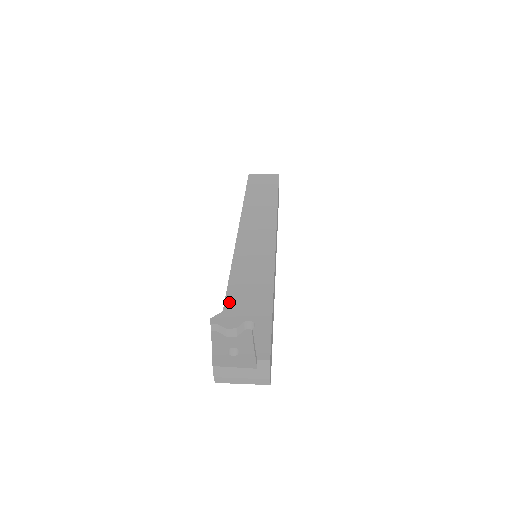
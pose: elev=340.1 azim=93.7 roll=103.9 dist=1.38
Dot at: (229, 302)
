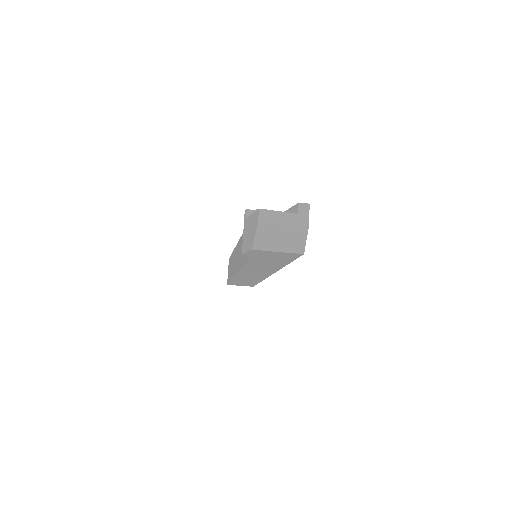
Dot at: occluded
